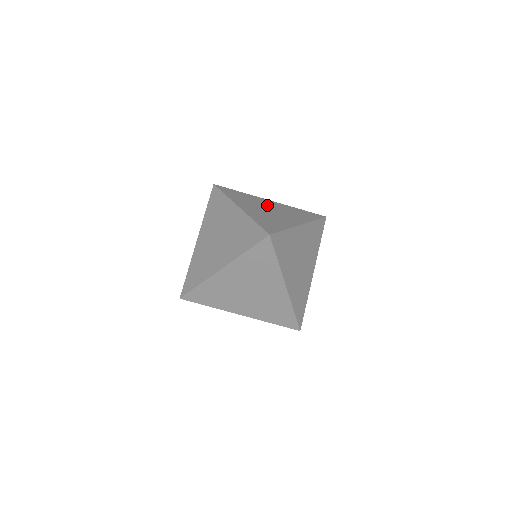
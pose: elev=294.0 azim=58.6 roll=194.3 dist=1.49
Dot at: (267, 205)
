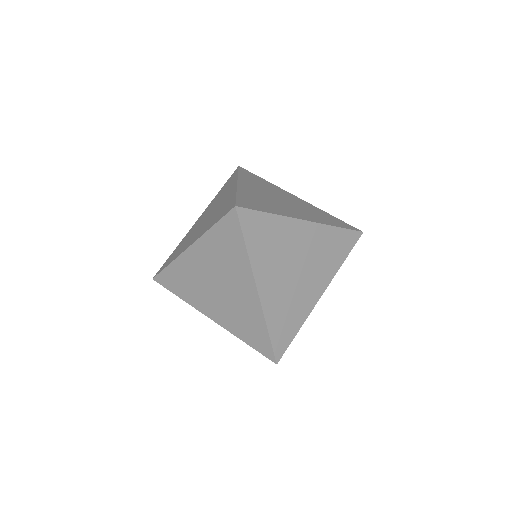
Dot at: (284, 196)
